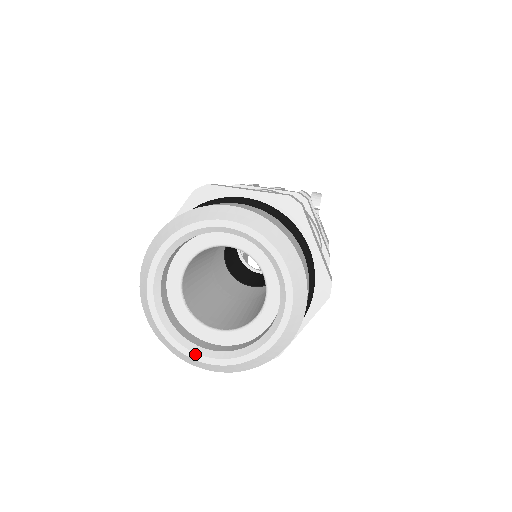
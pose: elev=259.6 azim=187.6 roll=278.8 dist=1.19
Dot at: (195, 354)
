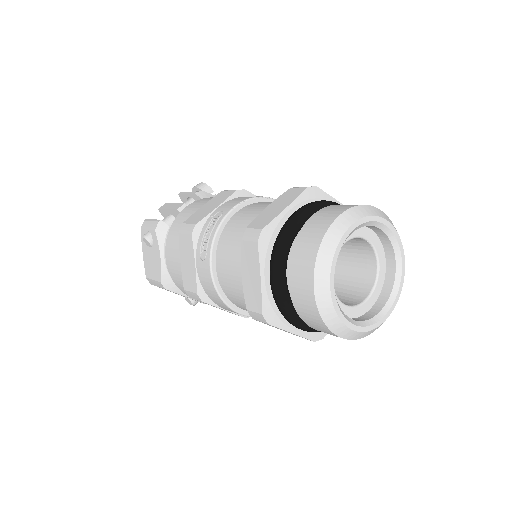
Dot at: (381, 320)
